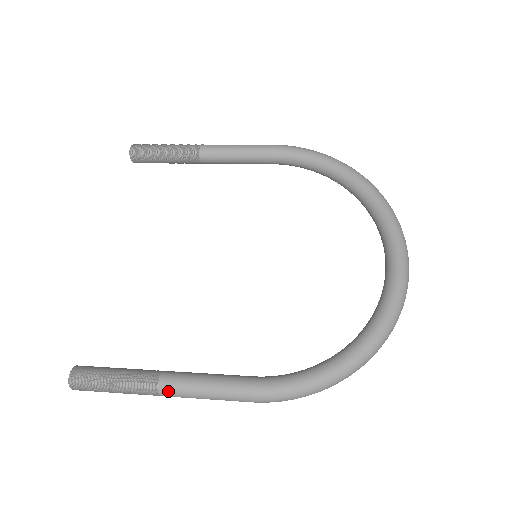
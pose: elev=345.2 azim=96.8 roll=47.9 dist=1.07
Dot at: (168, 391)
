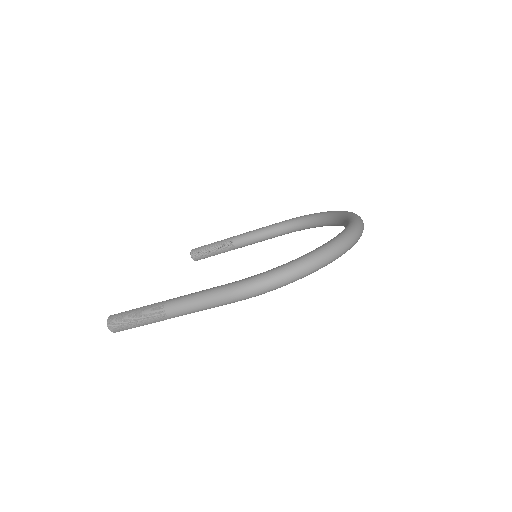
Dot at: (171, 304)
